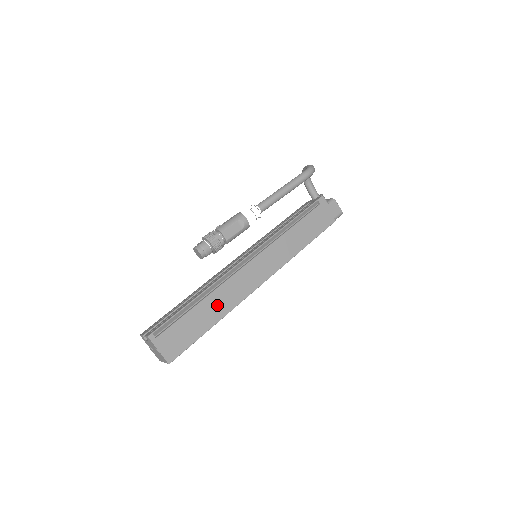
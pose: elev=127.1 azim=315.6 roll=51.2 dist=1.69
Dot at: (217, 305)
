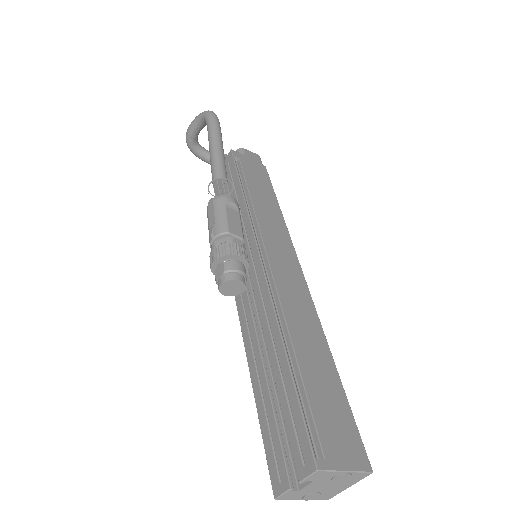
Dot at: (308, 338)
